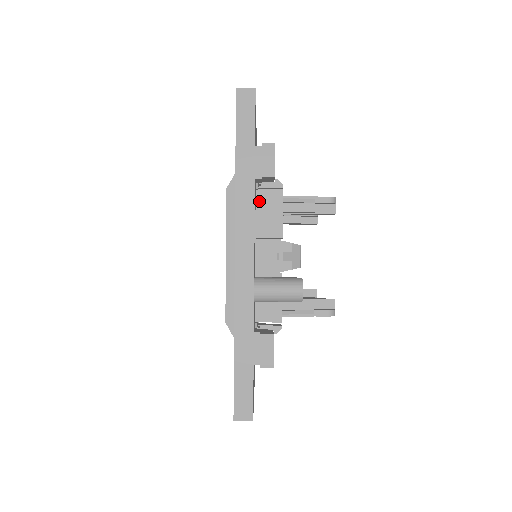
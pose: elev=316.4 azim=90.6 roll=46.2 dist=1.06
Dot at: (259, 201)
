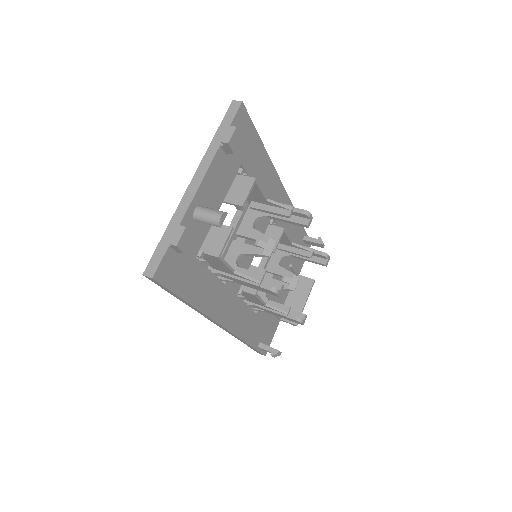
Dot at: (239, 182)
